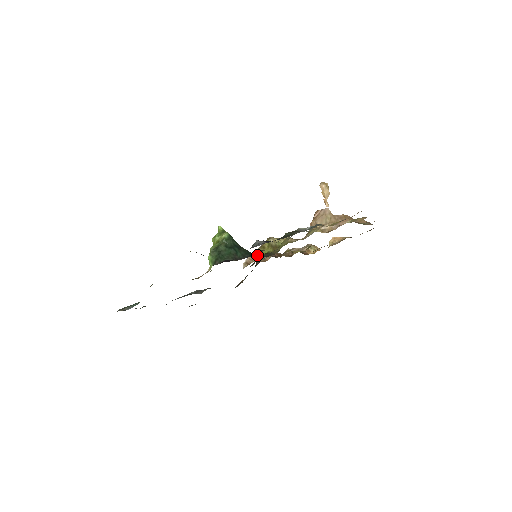
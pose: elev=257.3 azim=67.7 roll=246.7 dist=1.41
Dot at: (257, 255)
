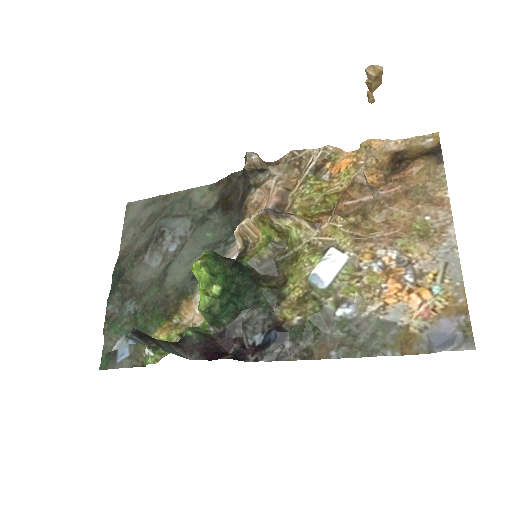
Dot at: (257, 256)
